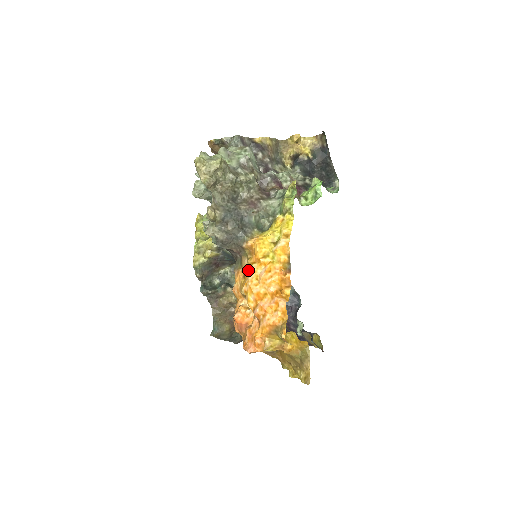
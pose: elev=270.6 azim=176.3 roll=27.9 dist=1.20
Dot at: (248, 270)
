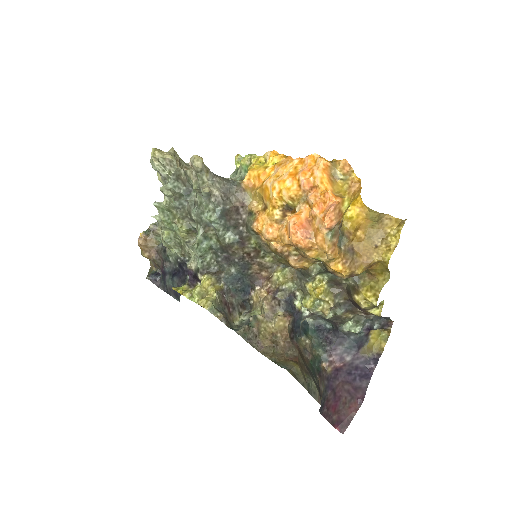
Dot at: (264, 189)
